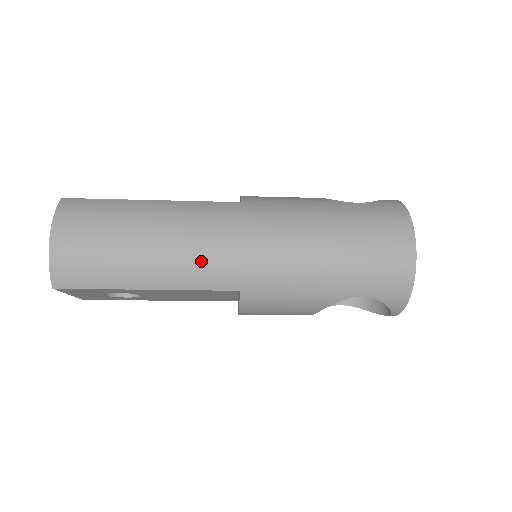
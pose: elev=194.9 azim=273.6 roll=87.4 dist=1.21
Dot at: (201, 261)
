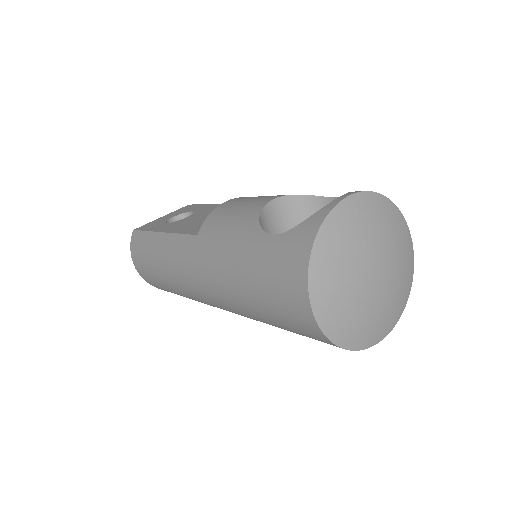
Dot at: (190, 292)
